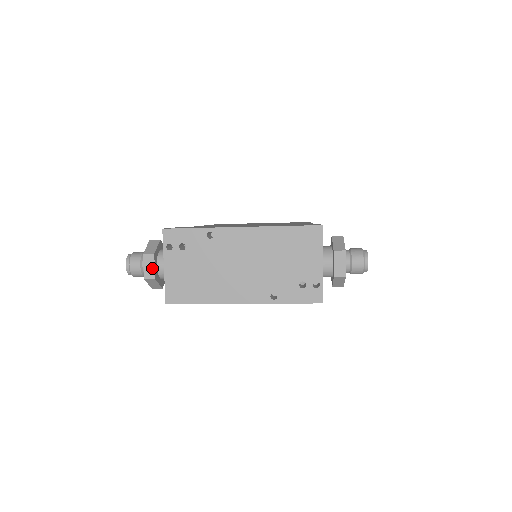
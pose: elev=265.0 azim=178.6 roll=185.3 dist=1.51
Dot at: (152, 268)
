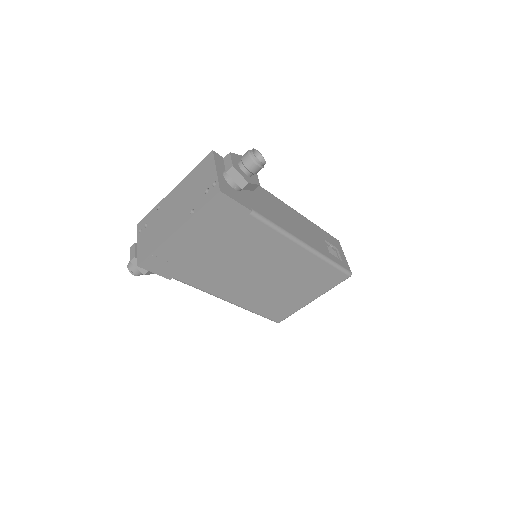
Dot at: (134, 252)
